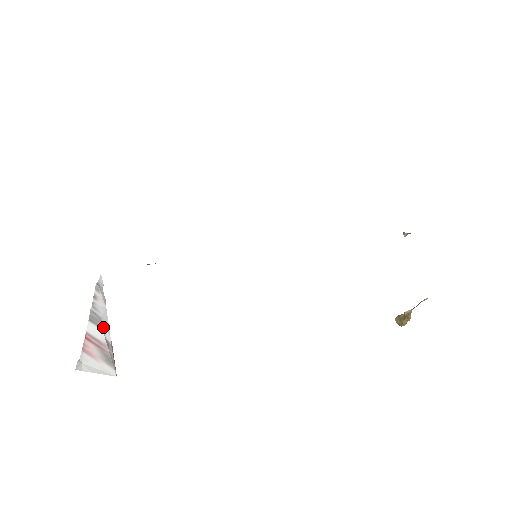
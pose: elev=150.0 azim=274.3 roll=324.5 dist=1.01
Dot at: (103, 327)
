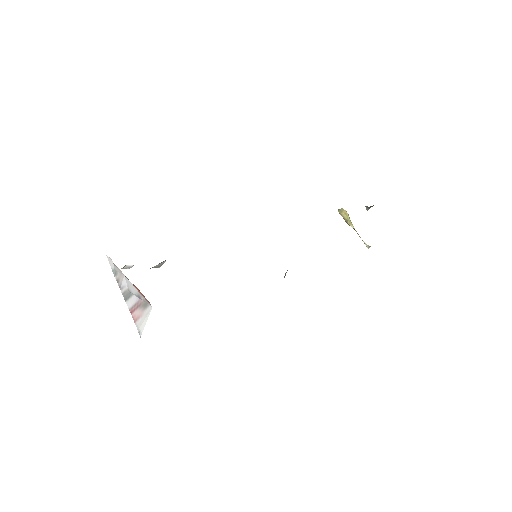
Dot at: (132, 292)
